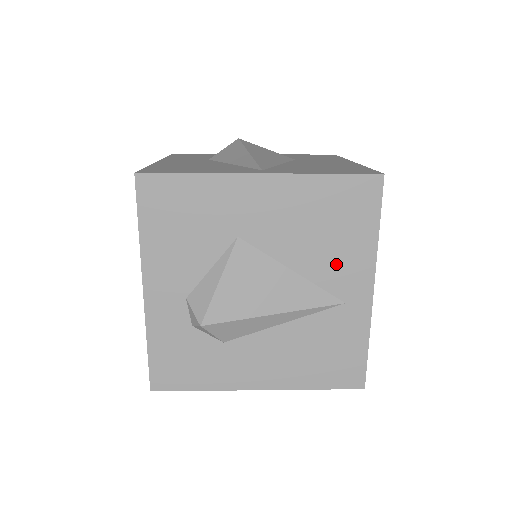
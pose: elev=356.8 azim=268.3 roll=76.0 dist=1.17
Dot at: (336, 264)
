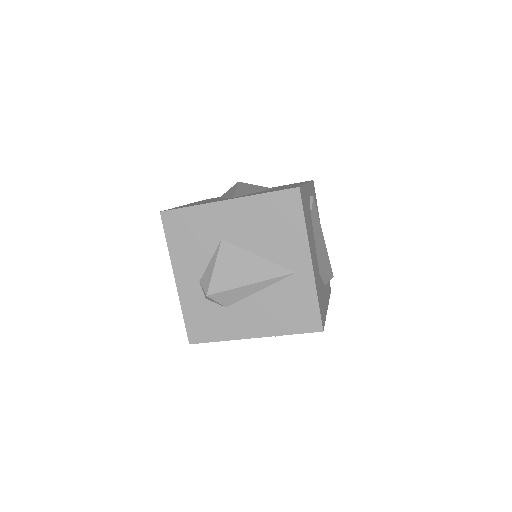
Dot at: (283, 248)
